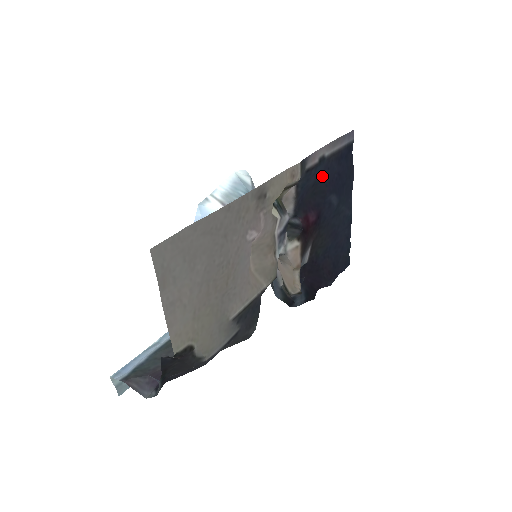
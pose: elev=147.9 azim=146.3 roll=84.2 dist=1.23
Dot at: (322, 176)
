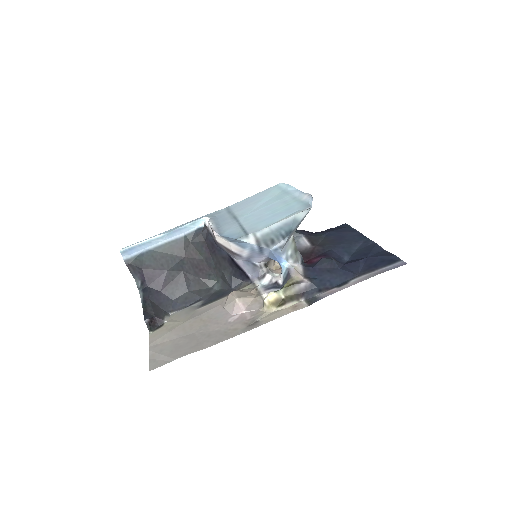
Dot at: (342, 270)
